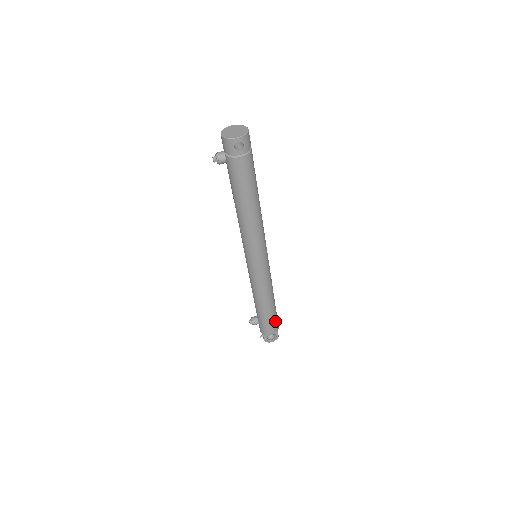
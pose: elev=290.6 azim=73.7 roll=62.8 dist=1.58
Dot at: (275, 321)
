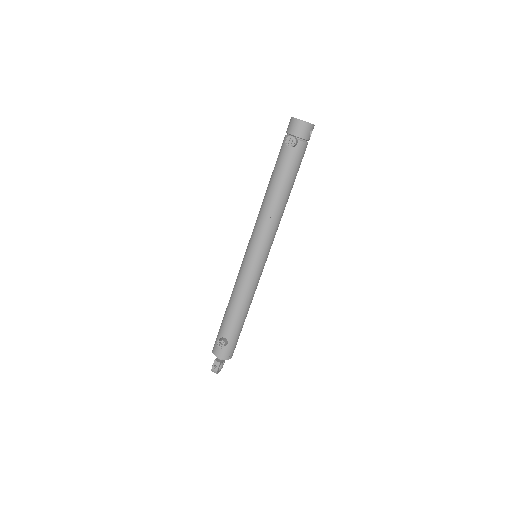
Dot at: occluded
